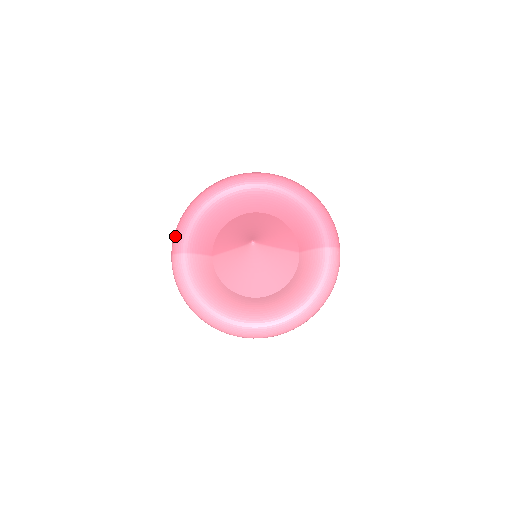
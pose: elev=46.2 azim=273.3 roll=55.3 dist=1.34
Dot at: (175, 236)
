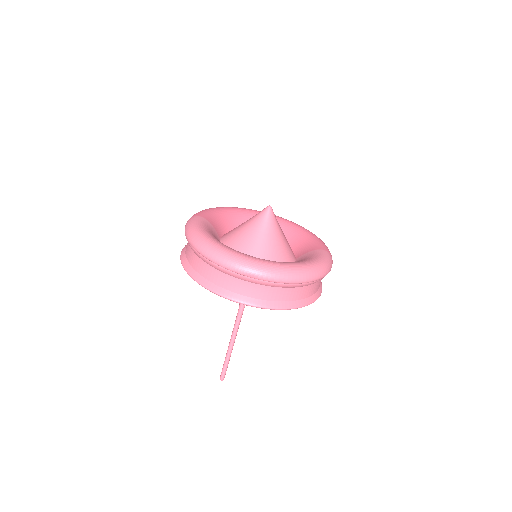
Dot at: (196, 213)
